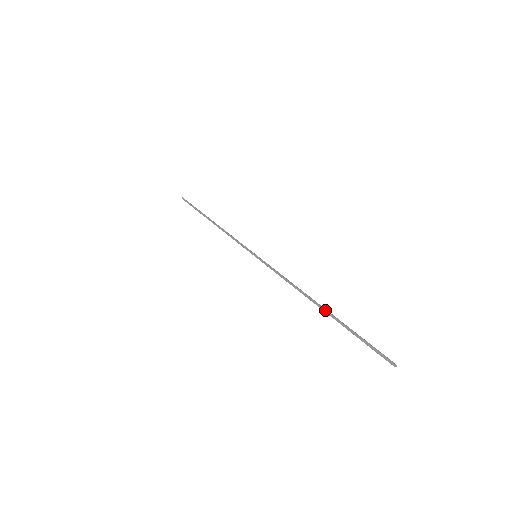
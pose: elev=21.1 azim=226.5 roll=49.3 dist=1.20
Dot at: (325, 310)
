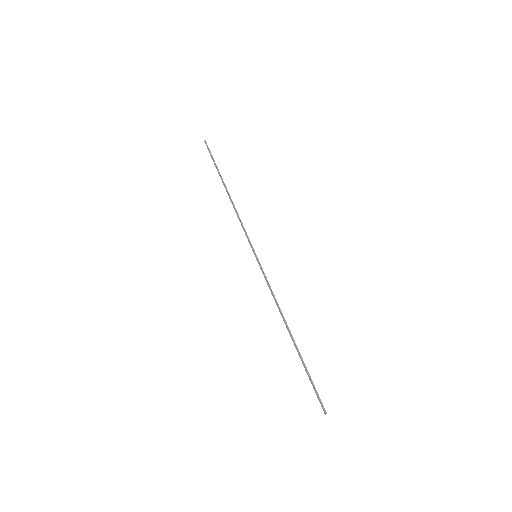
Dot at: (294, 343)
